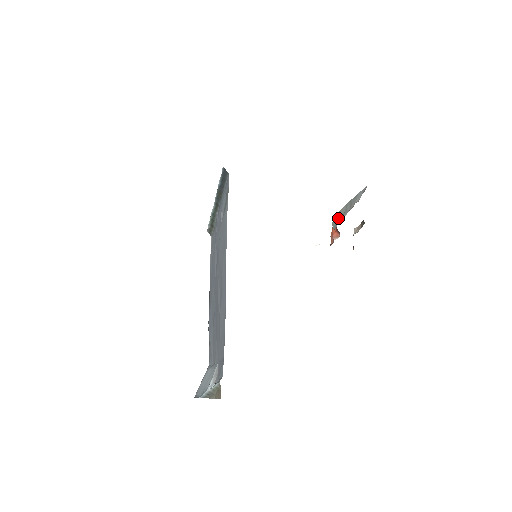
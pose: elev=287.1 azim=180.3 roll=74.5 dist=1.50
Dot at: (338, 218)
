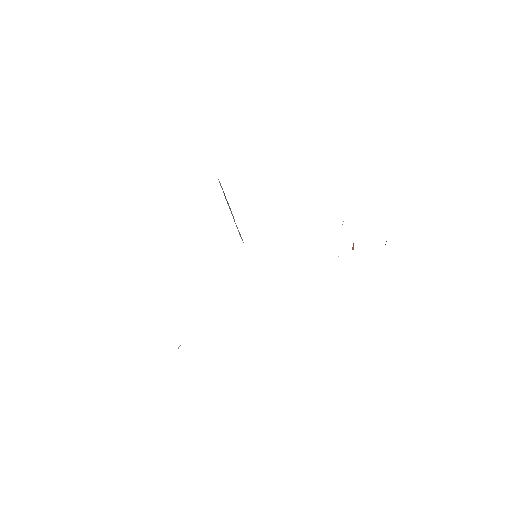
Dot at: occluded
